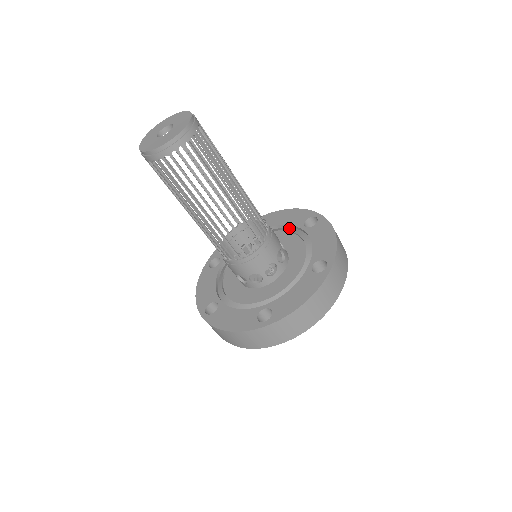
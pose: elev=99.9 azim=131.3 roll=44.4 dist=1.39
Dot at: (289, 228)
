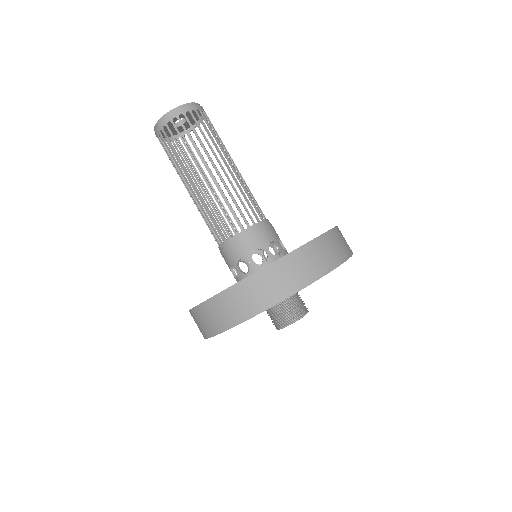
Dot at: occluded
